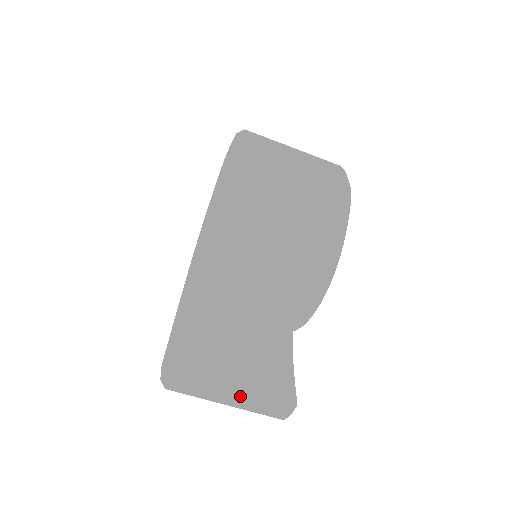
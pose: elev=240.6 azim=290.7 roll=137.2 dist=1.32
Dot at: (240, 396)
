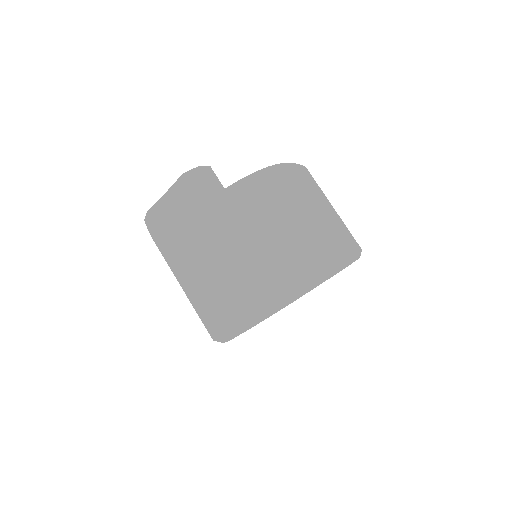
Dot at: (245, 238)
